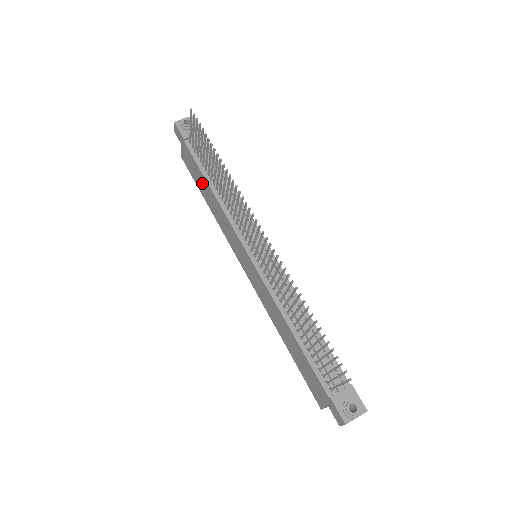
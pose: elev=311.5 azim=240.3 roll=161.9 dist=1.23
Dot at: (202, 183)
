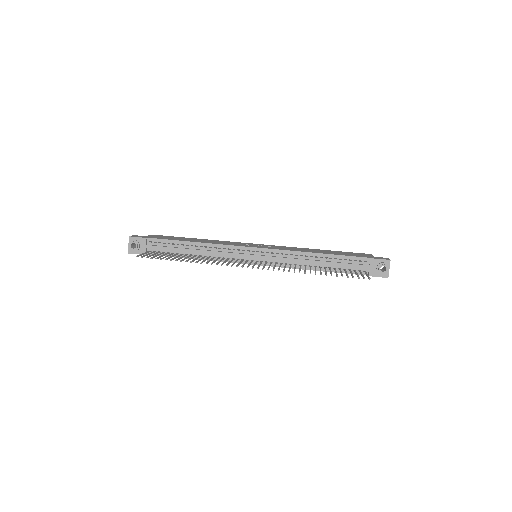
Dot at: occluded
